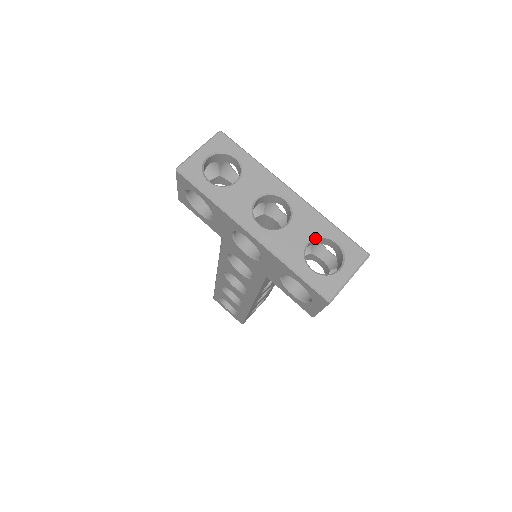
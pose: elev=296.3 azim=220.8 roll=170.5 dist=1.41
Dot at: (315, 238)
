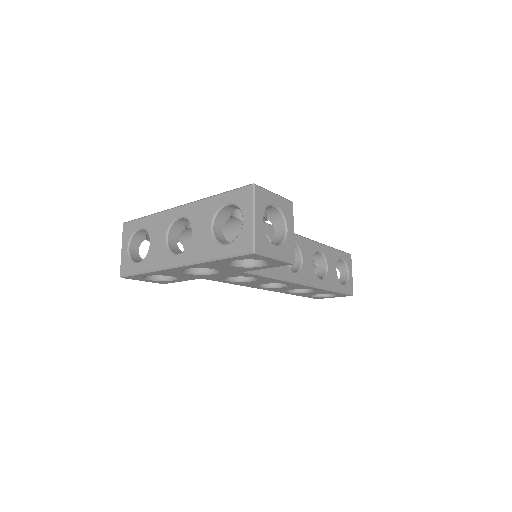
Dot at: (213, 219)
